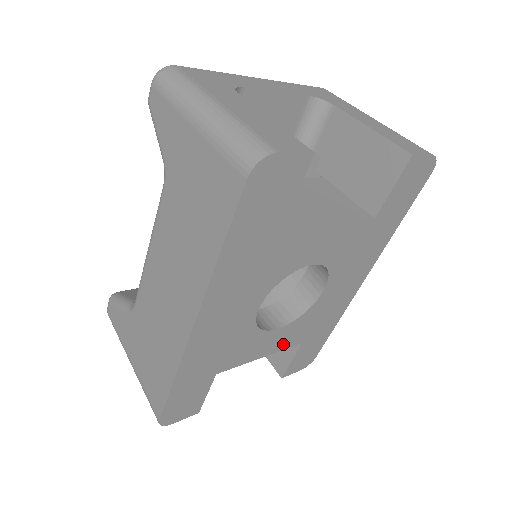
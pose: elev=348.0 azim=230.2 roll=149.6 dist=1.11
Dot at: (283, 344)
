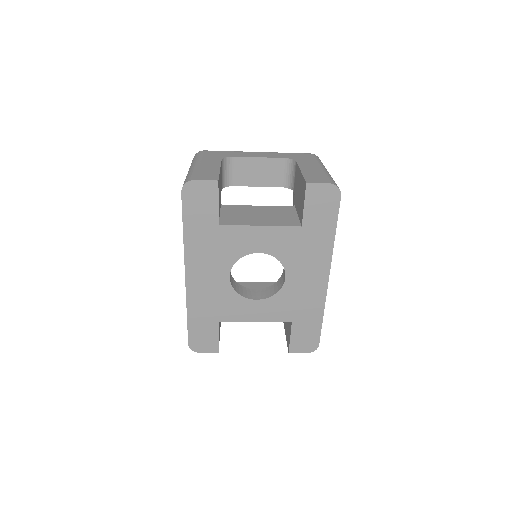
Dot at: (271, 316)
